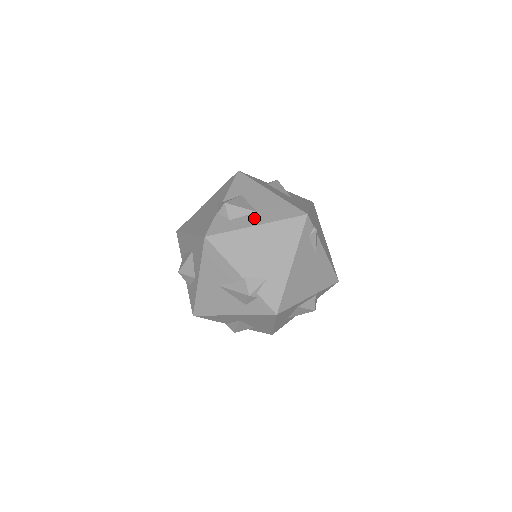
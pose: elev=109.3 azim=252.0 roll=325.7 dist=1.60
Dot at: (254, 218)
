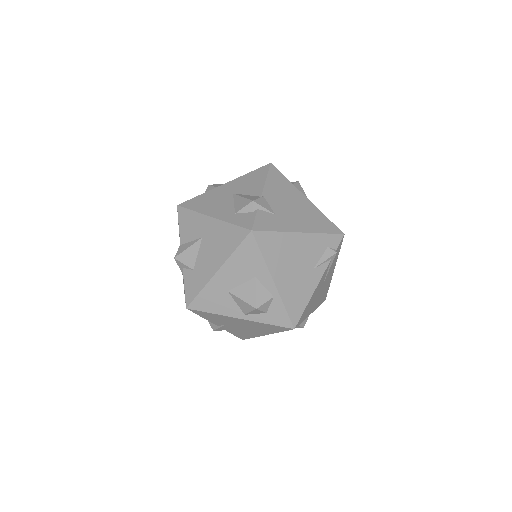
Dot at: occluded
